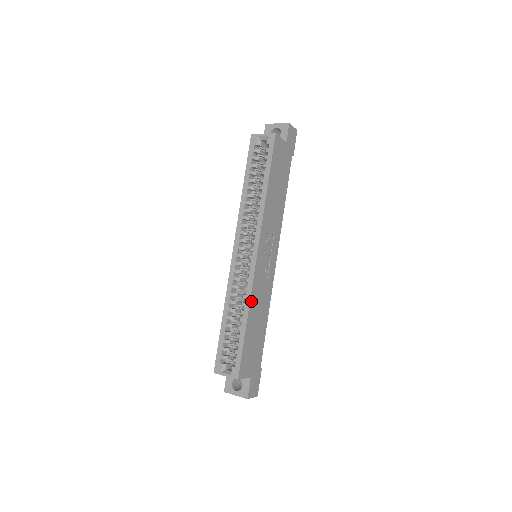
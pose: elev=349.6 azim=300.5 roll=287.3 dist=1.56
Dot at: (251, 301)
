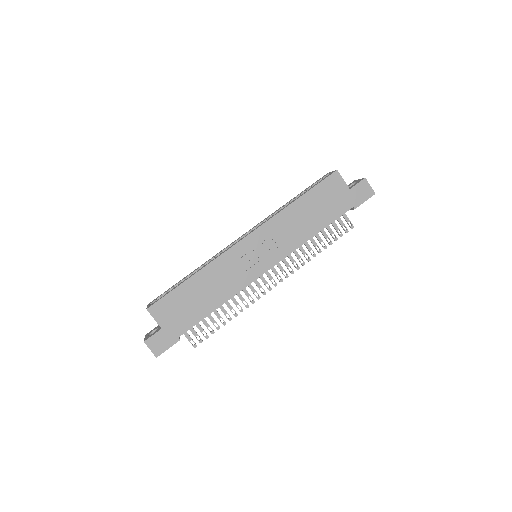
Dot at: (210, 266)
